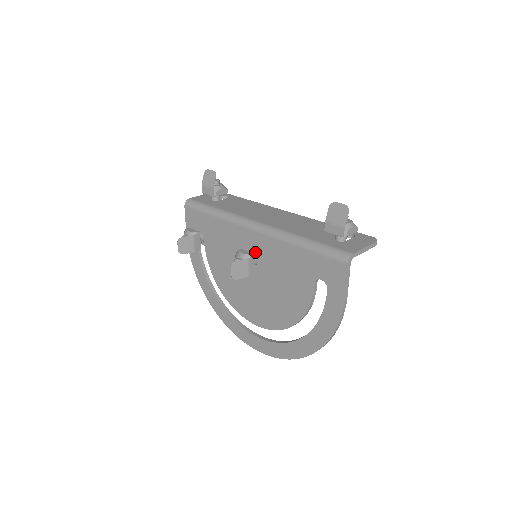
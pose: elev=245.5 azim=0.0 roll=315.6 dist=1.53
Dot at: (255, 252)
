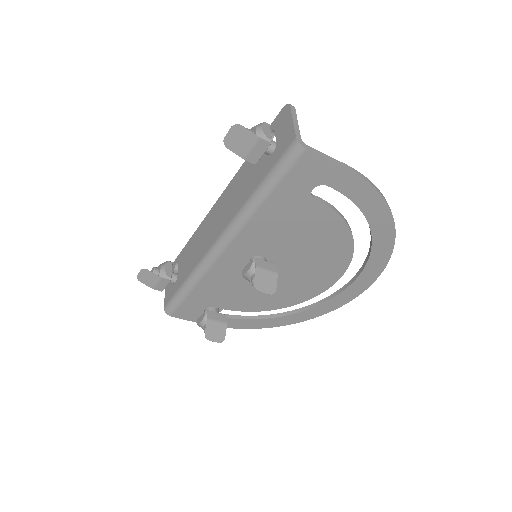
Dot at: (251, 256)
